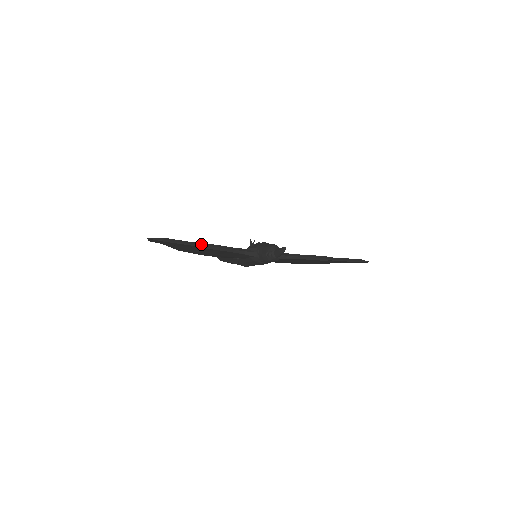
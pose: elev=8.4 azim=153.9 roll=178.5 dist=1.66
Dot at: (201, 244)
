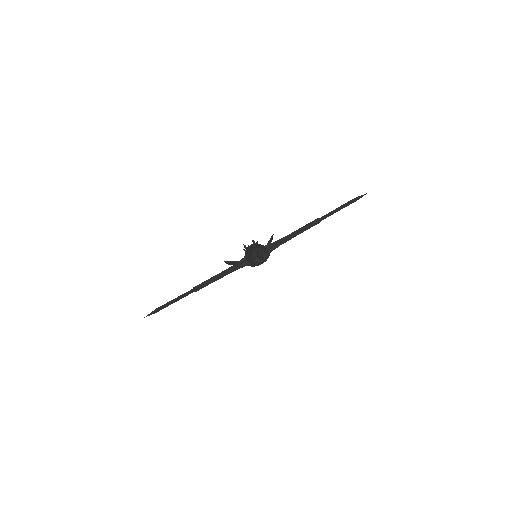
Dot at: (192, 290)
